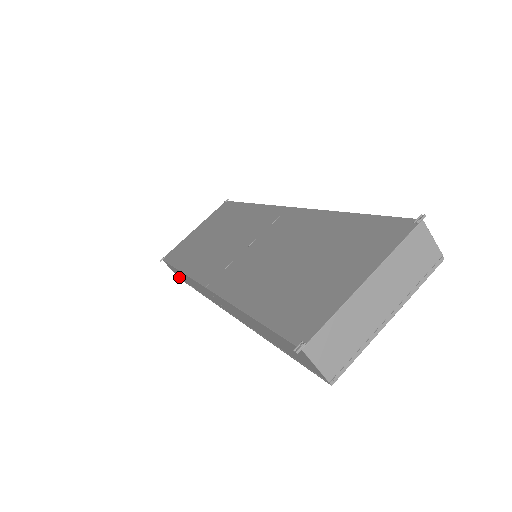
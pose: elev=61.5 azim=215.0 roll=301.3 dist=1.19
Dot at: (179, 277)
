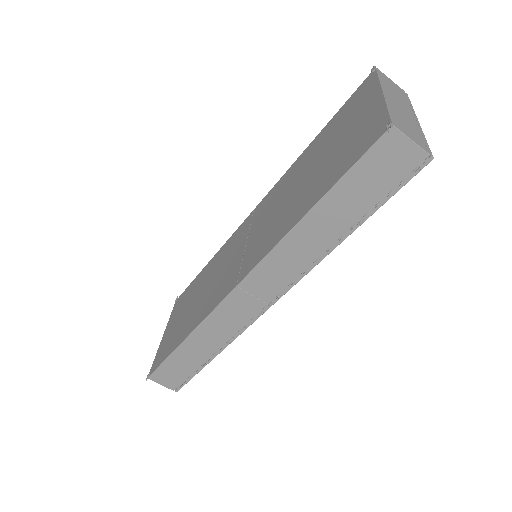
Dot at: (177, 384)
